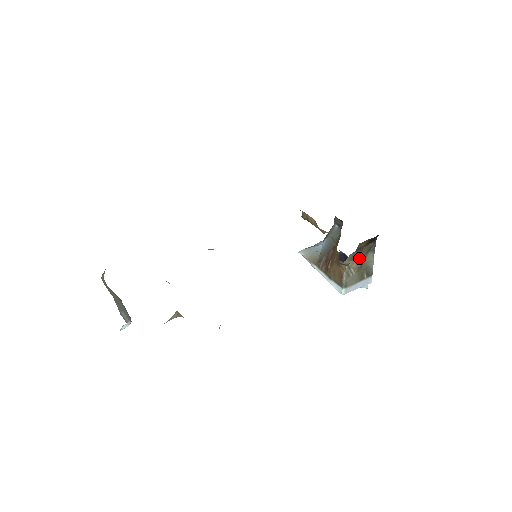
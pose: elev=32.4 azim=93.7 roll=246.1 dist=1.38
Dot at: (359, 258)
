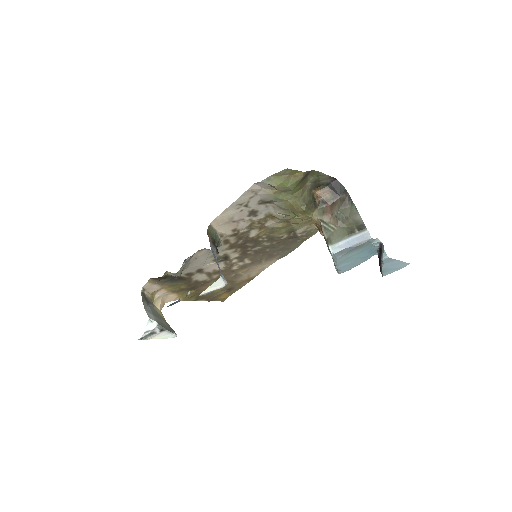
Dot at: (335, 212)
